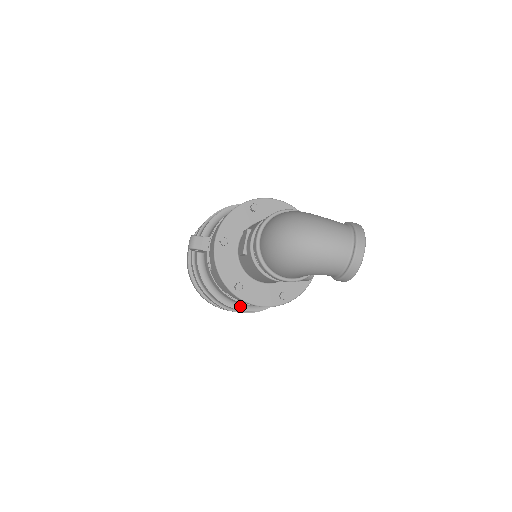
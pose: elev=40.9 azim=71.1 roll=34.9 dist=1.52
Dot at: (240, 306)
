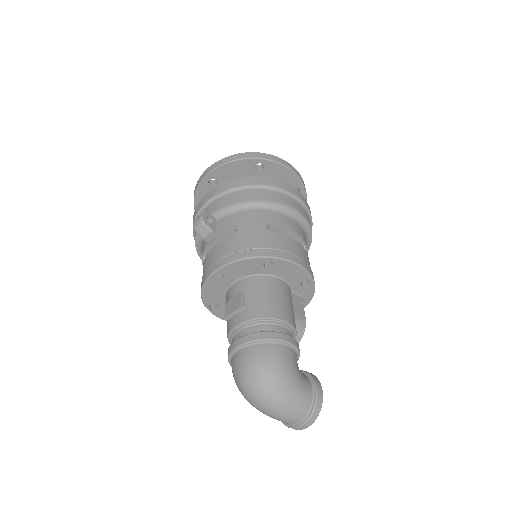
Dot at: occluded
